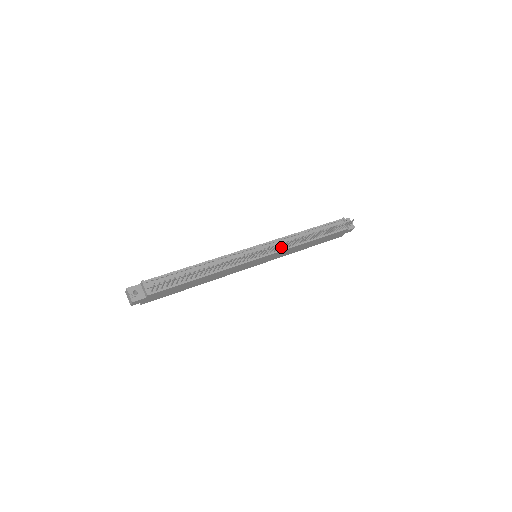
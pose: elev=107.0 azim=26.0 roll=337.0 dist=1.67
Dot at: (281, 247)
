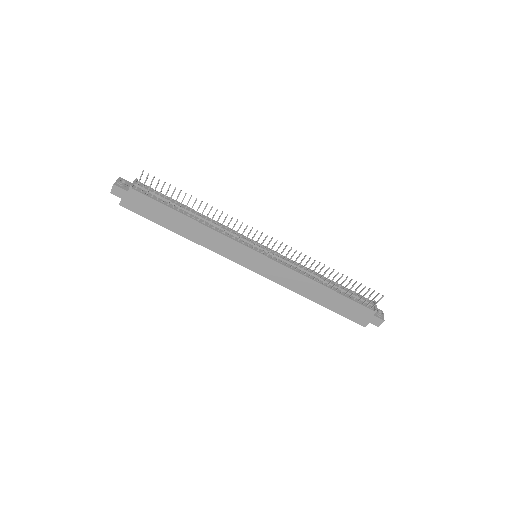
Dot at: (287, 264)
